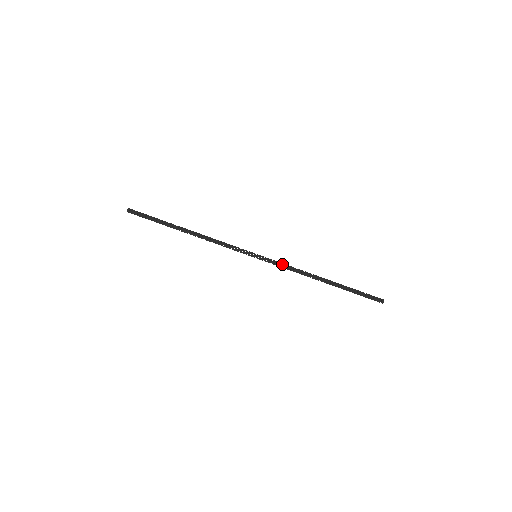
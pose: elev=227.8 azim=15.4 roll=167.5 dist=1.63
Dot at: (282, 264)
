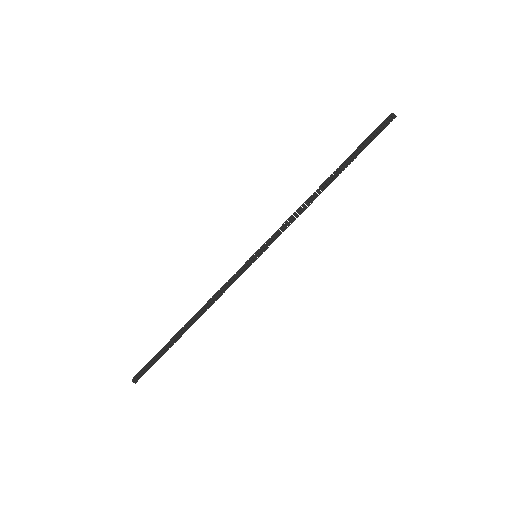
Dot at: (281, 228)
